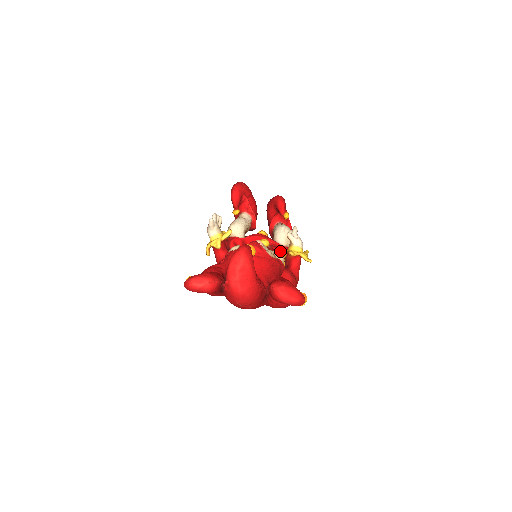
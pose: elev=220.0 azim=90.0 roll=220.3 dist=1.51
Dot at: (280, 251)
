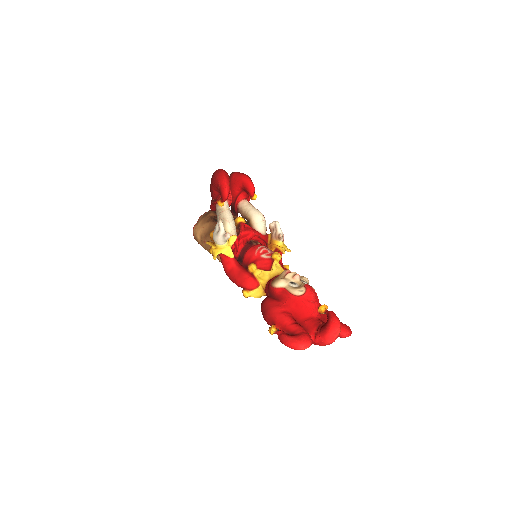
Dot at: (265, 242)
